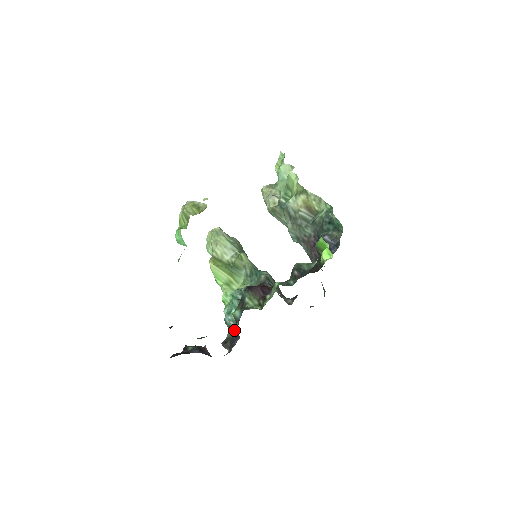
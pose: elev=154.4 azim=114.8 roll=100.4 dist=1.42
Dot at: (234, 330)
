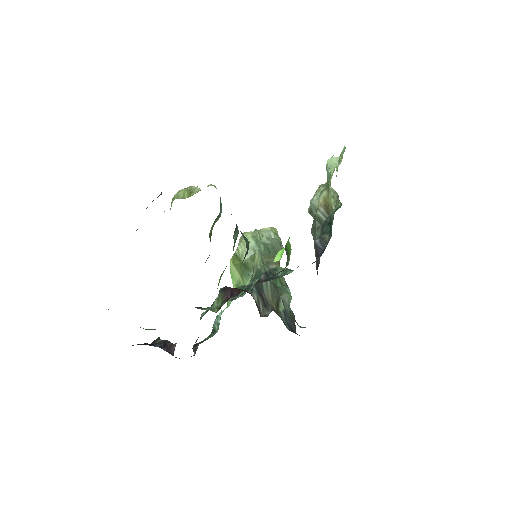
Dot at: occluded
